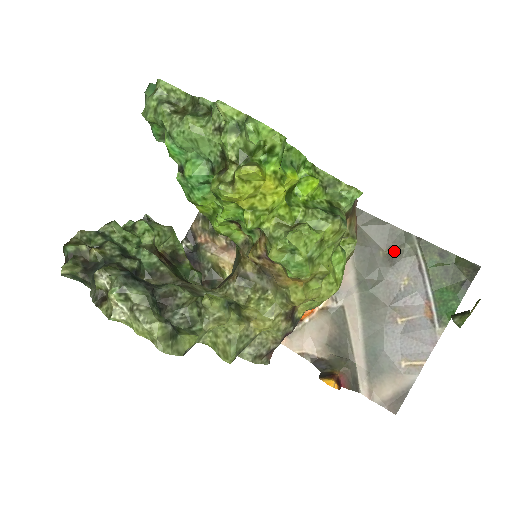
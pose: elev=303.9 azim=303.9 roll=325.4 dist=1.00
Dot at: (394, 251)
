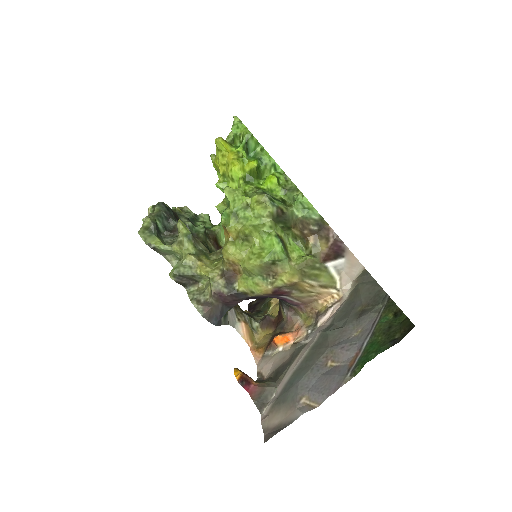
Dot at: (368, 308)
